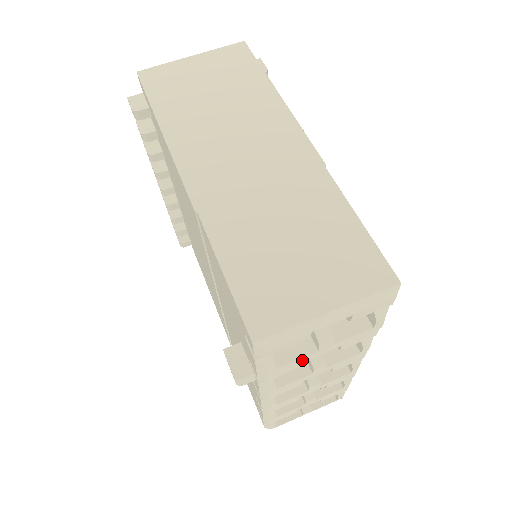
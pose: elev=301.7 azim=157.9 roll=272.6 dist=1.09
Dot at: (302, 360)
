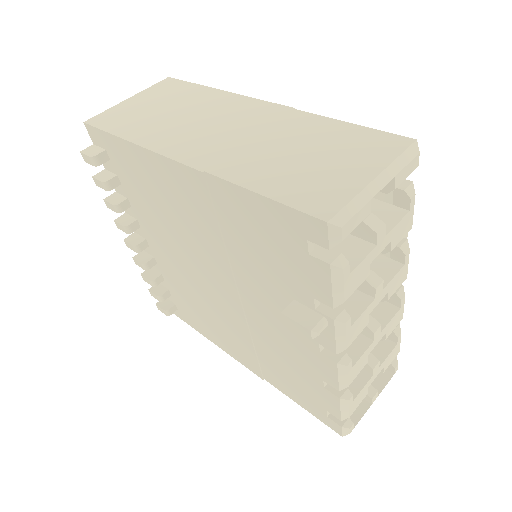
Dot at: (367, 263)
